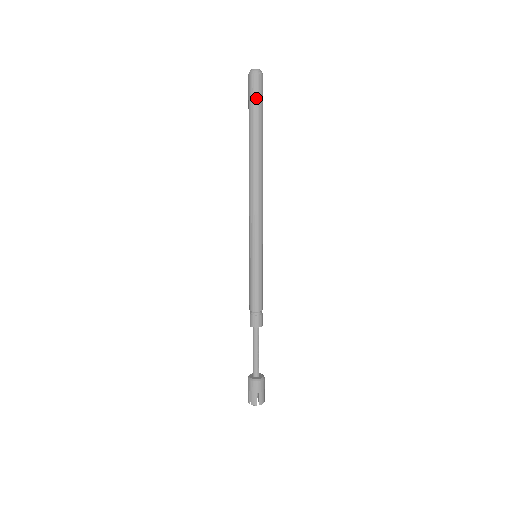
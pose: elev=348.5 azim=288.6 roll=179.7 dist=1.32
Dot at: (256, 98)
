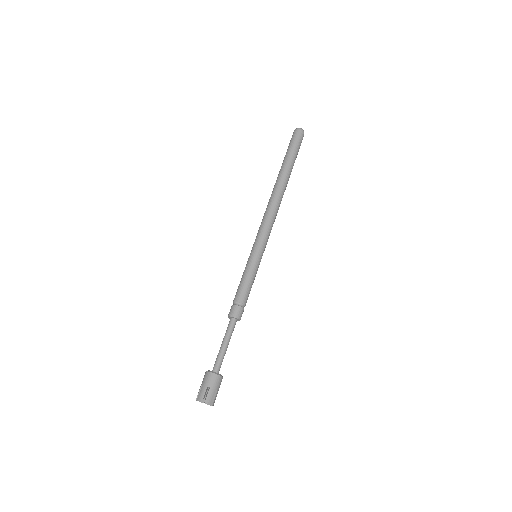
Dot at: (294, 143)
